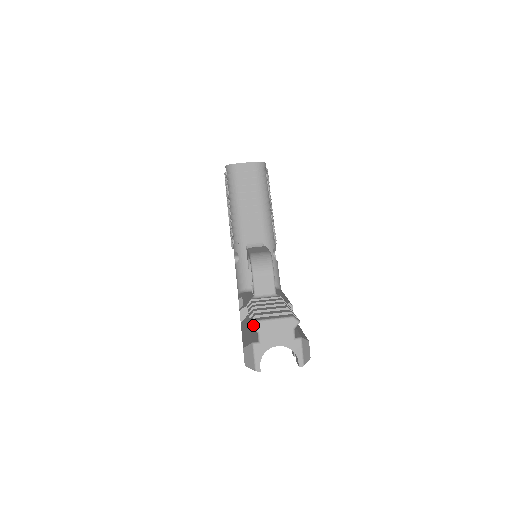
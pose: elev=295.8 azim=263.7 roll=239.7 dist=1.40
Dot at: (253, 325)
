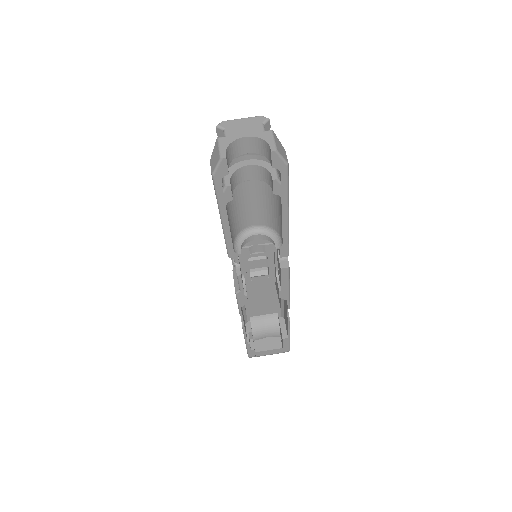
Dot at: (218, 124)
